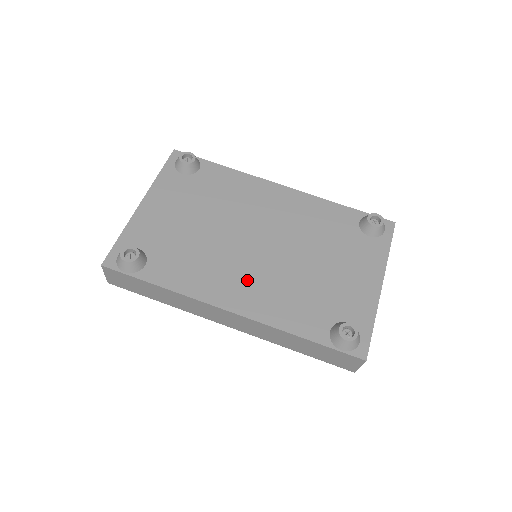
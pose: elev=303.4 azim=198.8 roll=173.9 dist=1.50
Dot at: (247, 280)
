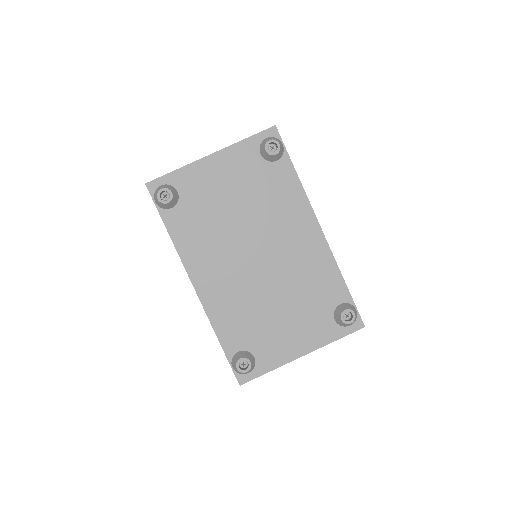
Dot at: (223, 276)
